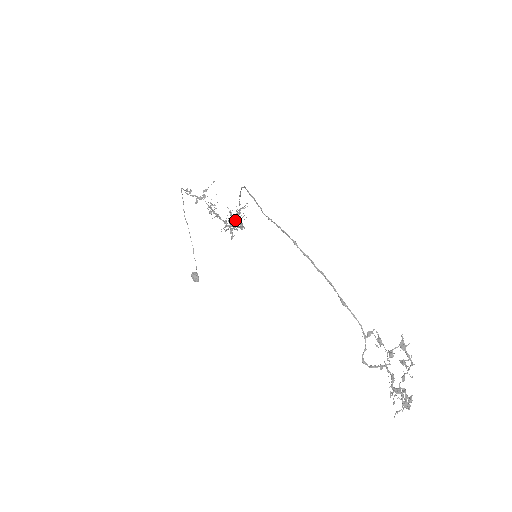
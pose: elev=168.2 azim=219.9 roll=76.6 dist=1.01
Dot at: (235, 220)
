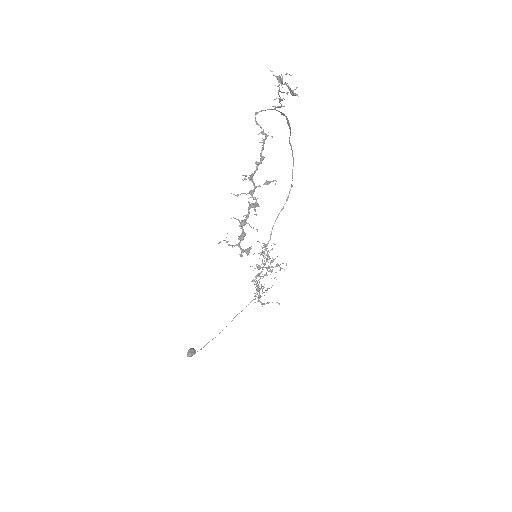
Dot at: (267, 268)
